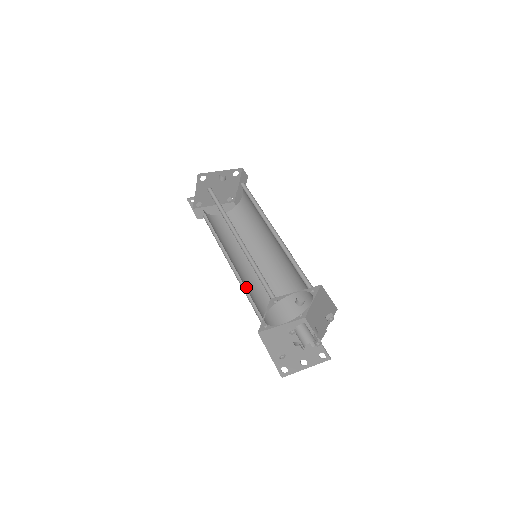
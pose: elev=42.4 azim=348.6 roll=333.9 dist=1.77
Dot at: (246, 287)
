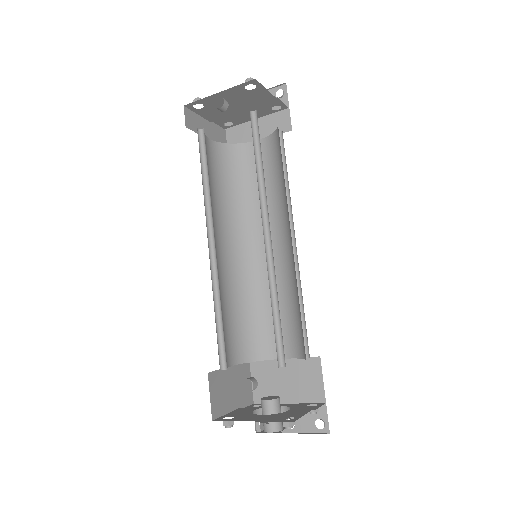
Dot at: (244, 296)
